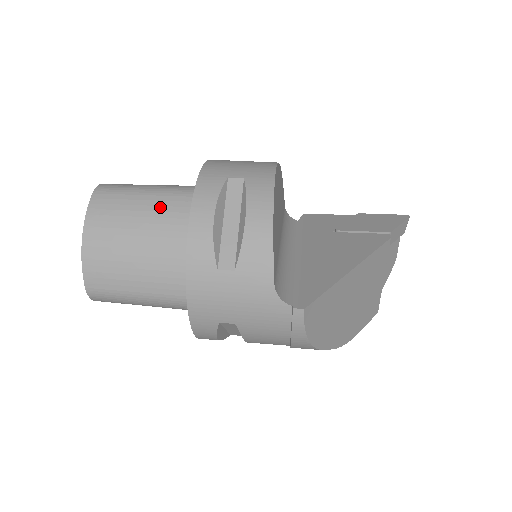
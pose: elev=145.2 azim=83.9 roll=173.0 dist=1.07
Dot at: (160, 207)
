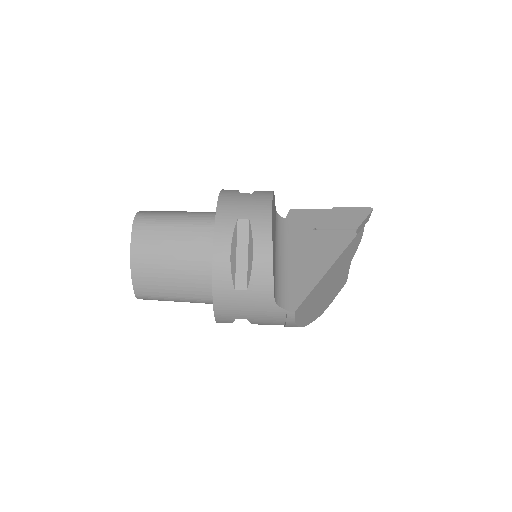
Dot at: (186, 237)
